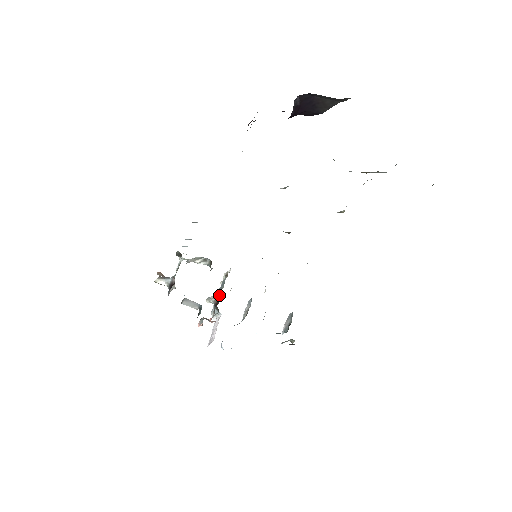
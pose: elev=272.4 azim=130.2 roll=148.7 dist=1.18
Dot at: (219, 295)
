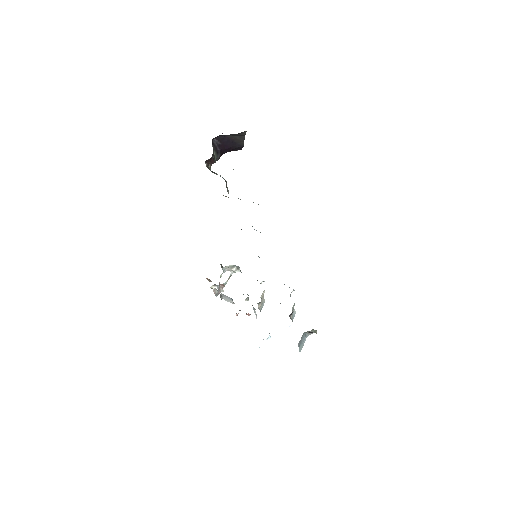
Dot at: occluded
